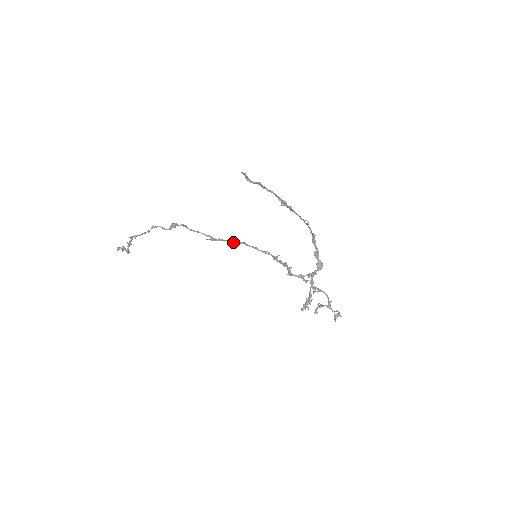
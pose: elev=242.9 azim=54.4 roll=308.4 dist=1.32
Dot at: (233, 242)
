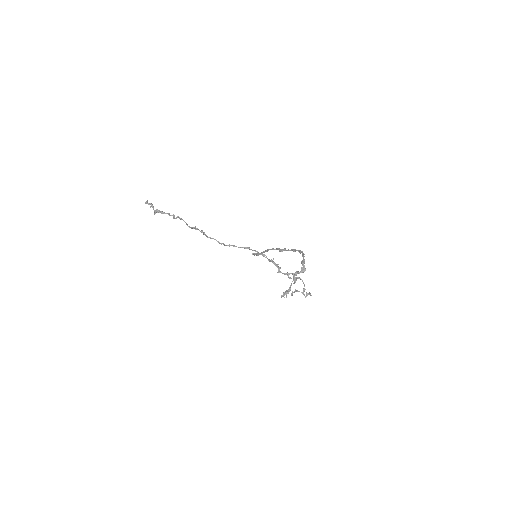
Dot at: (240, 247)
